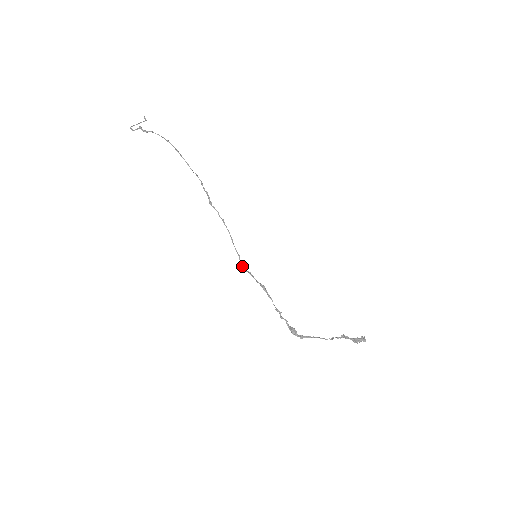
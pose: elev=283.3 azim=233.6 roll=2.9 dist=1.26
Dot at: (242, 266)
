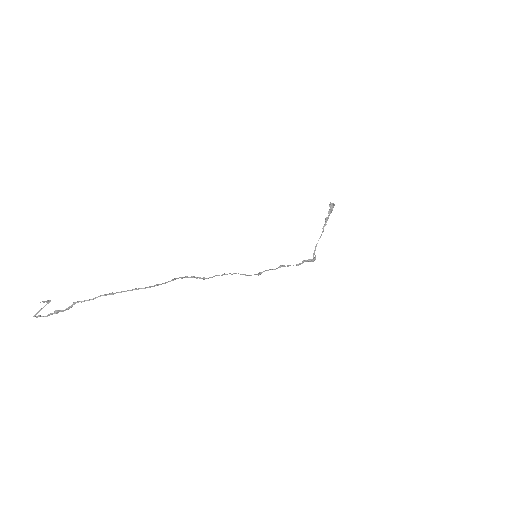
Dot at: (259, 274)
